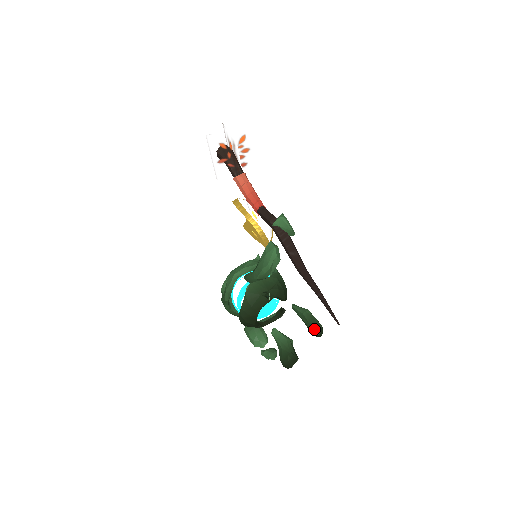
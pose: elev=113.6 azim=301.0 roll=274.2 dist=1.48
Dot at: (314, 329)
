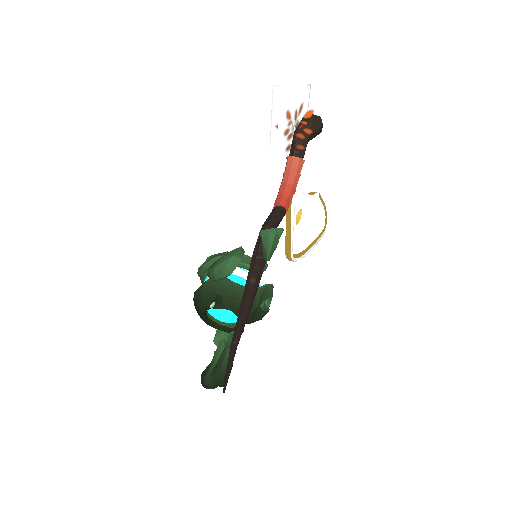
Dot at: (215, 373)
